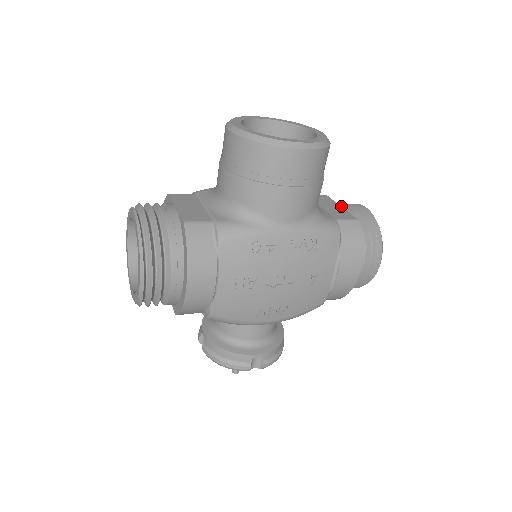
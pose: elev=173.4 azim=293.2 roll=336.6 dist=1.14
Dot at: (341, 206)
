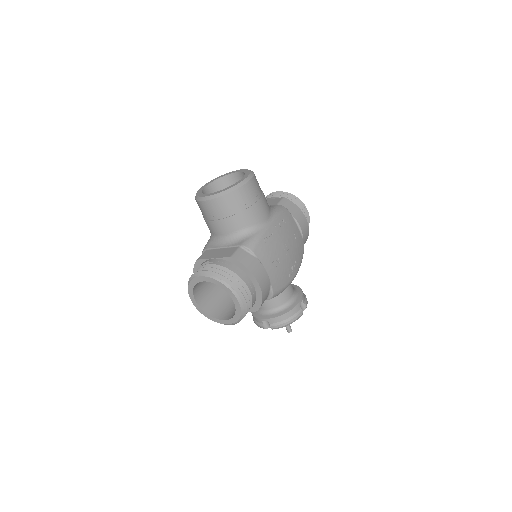
Dot at: (267, 200)
